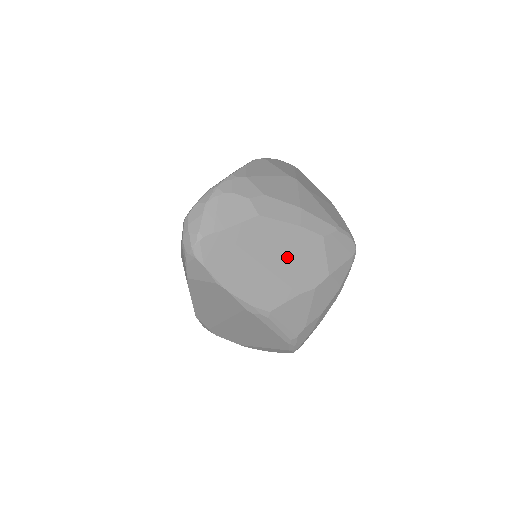
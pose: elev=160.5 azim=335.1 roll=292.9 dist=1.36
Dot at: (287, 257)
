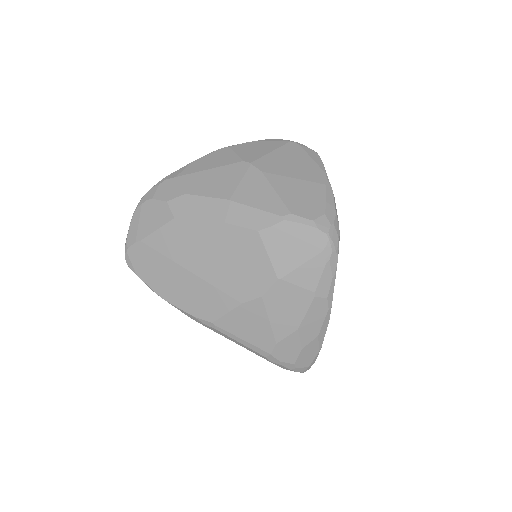
Dot at: (216, 261)
